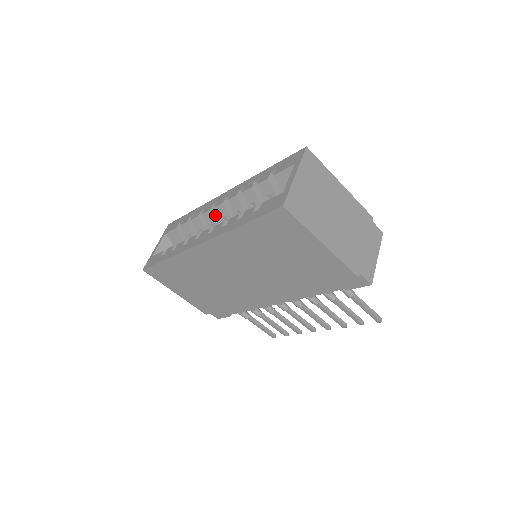
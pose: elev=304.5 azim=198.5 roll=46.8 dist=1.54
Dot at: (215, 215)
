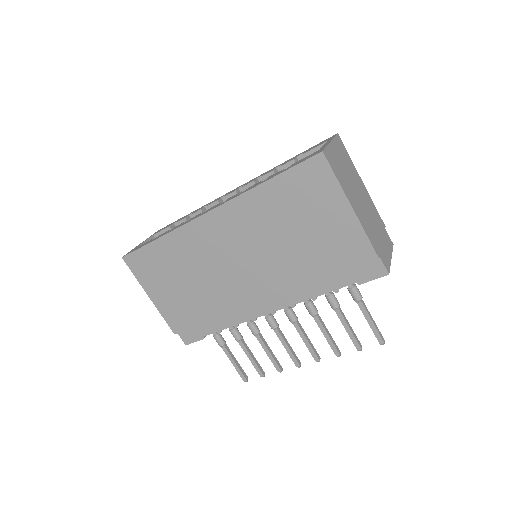
Dot at: occluded
